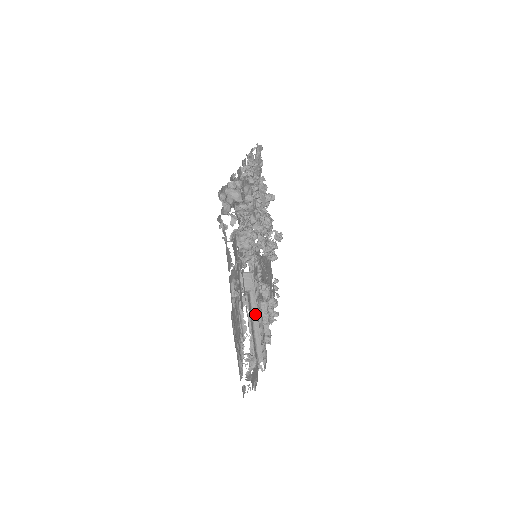
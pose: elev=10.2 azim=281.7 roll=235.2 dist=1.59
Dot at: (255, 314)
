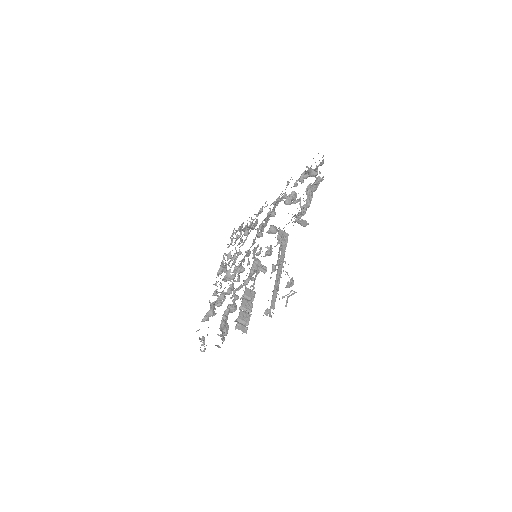
Dot at: occluded
